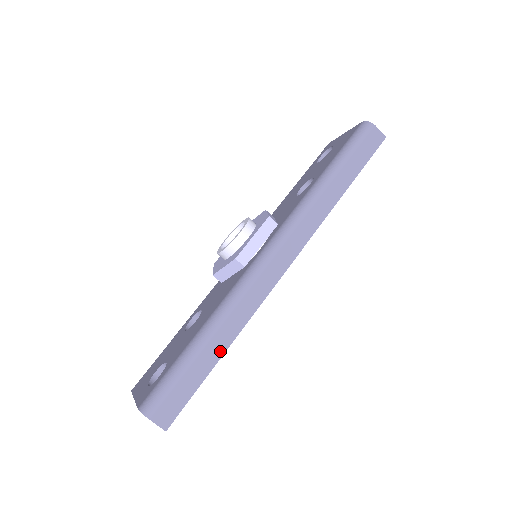
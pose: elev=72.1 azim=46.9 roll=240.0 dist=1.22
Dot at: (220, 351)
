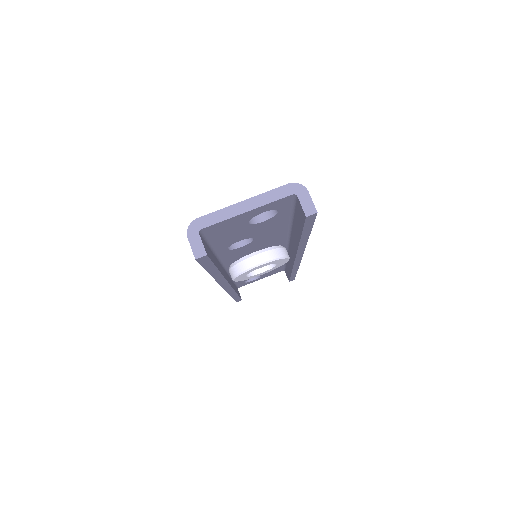
Dot at: occluded
